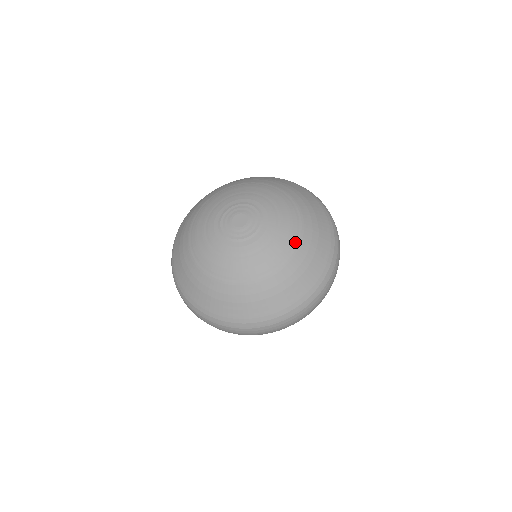
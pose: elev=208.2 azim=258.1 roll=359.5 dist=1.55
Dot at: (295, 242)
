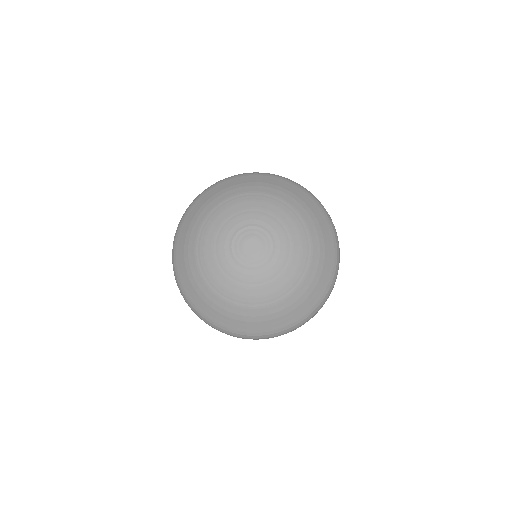
Dot at: (303, 271)
